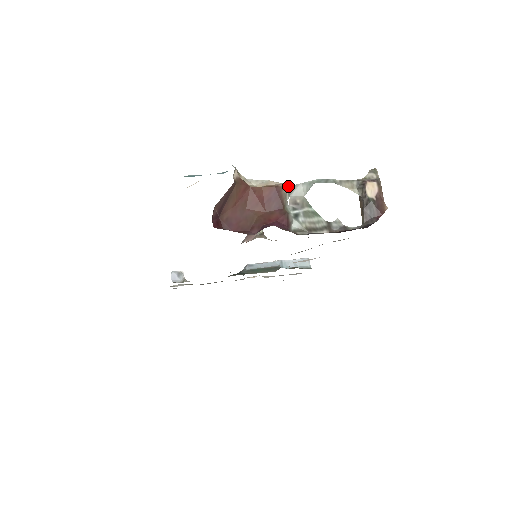
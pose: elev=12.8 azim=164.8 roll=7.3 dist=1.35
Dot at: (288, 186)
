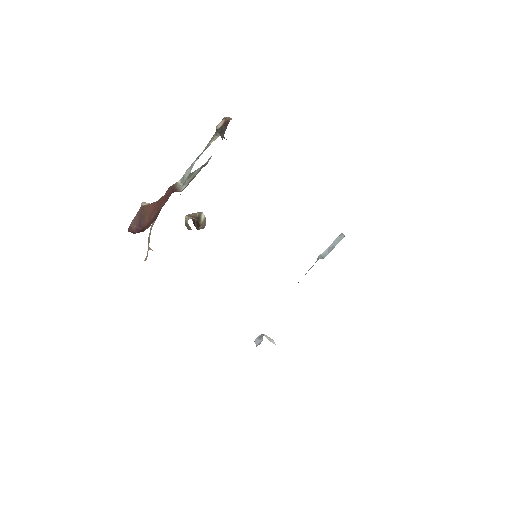
Dot at: (179, 180)
